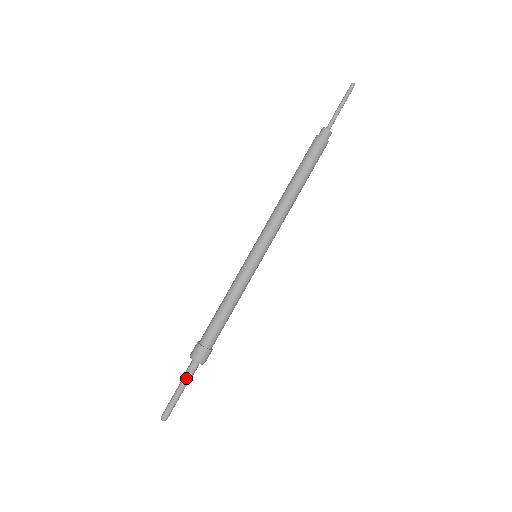
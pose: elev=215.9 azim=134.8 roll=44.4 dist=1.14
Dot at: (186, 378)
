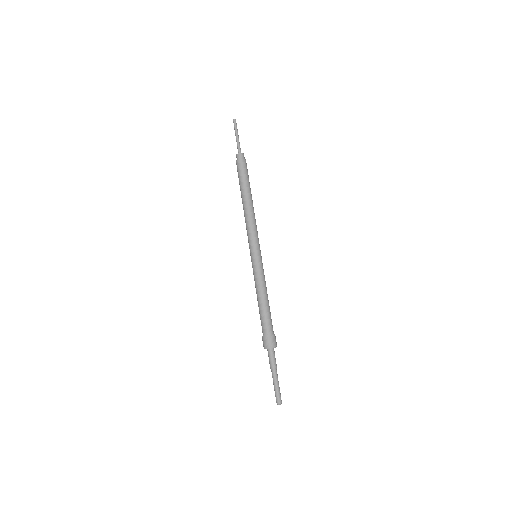
Dot at: (274, 364)
